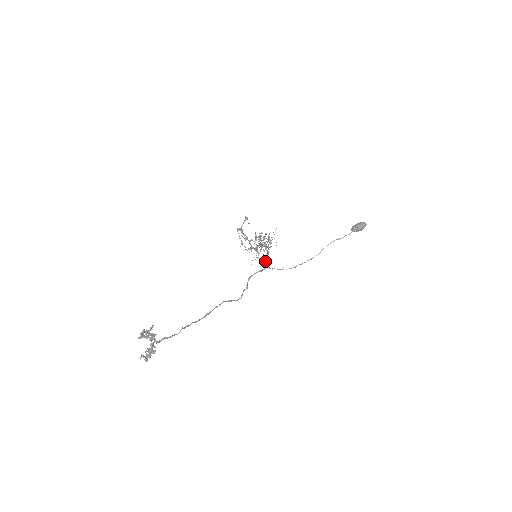
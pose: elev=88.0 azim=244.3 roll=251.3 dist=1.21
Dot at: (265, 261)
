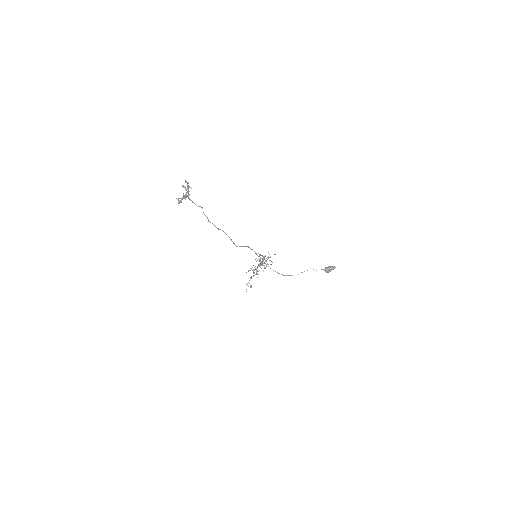
Dot at: occluded
